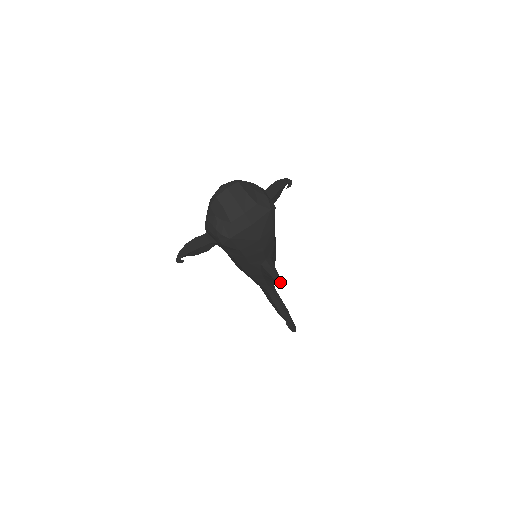
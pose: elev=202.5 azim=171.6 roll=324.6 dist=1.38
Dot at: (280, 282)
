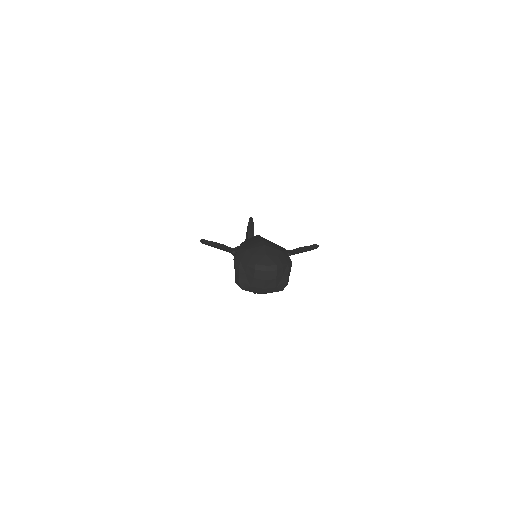
Dot at: (255, 293)
